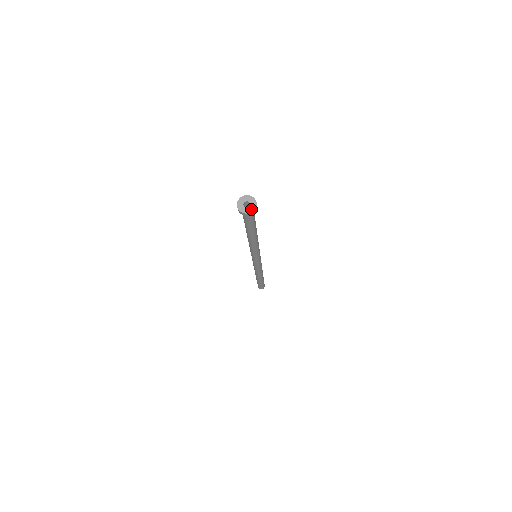
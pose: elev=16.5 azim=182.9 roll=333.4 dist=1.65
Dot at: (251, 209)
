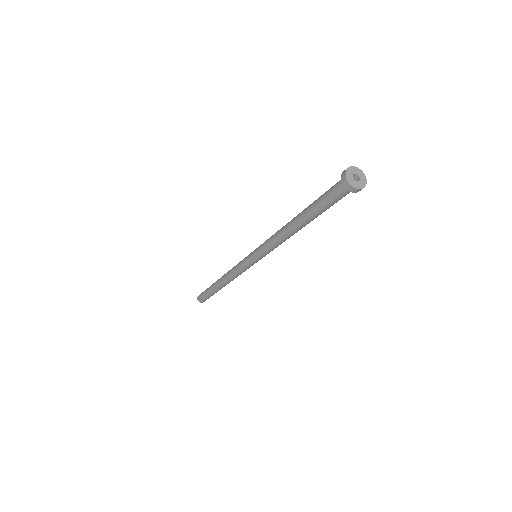
Dot at: (363, 182)
